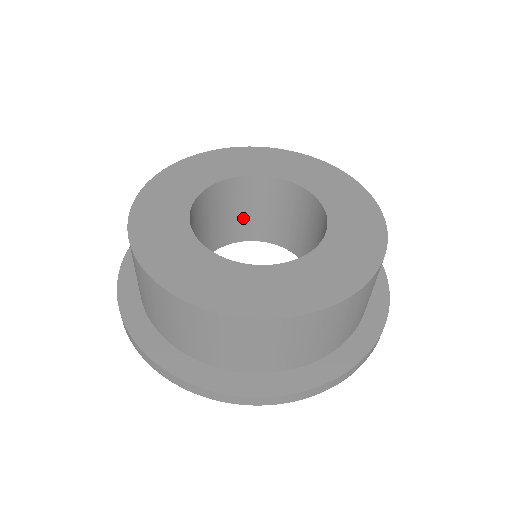
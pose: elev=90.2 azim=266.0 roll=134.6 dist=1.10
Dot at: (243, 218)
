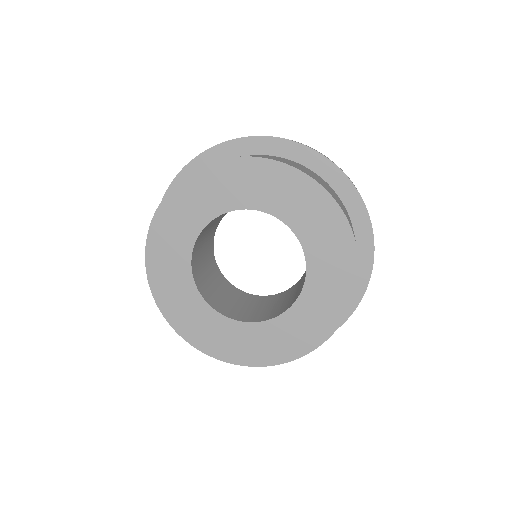
Dot at: (223, 214)
